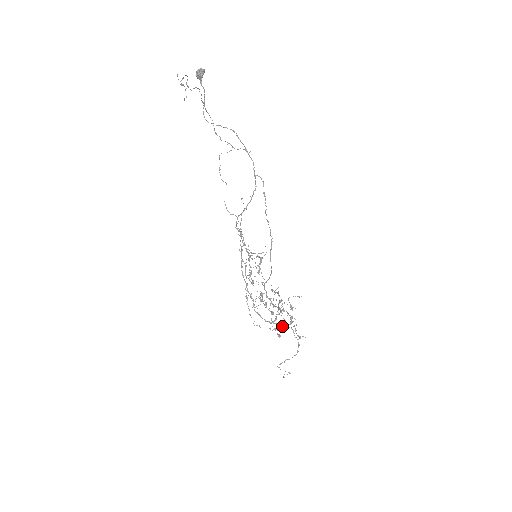
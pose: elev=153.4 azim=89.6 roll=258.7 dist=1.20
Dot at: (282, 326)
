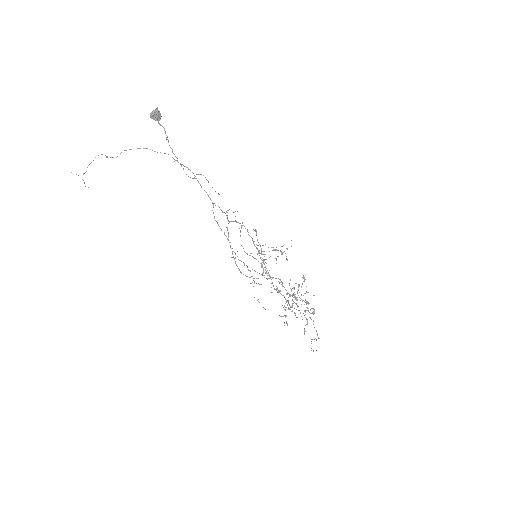
Dot at: (303, 313)
